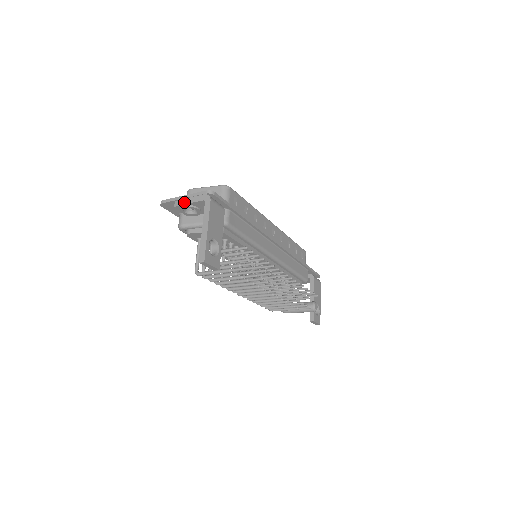
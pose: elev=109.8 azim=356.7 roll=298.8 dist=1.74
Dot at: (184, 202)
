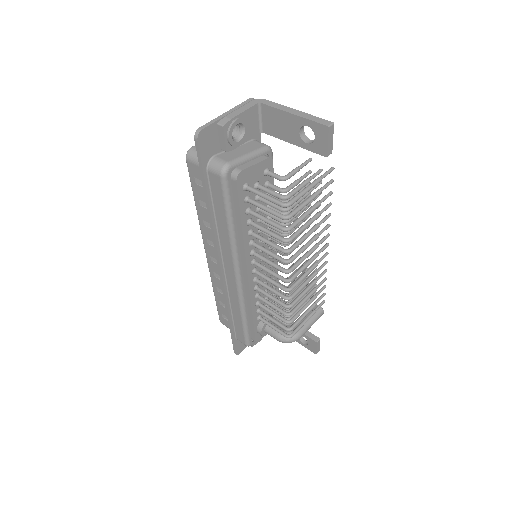
Dot at: (234, 115)
